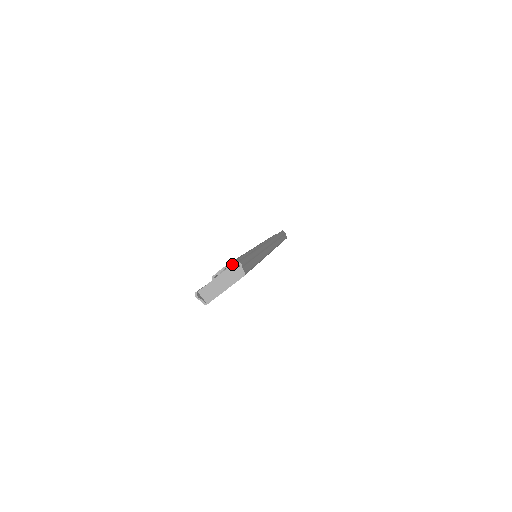
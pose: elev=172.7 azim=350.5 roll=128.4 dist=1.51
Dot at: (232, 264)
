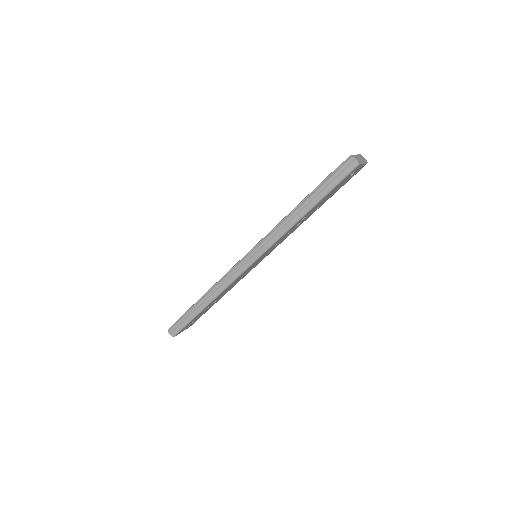
Dot at: (360, 154)
